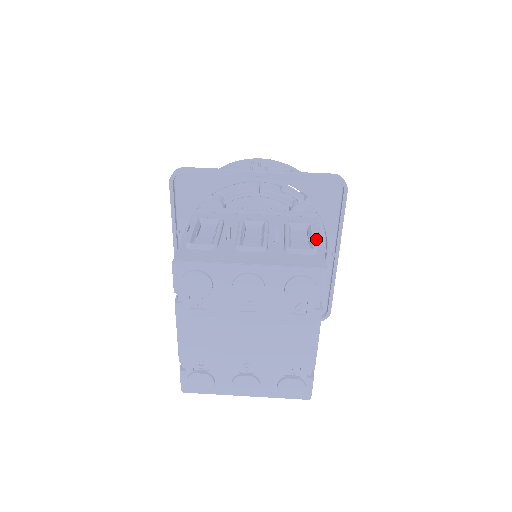
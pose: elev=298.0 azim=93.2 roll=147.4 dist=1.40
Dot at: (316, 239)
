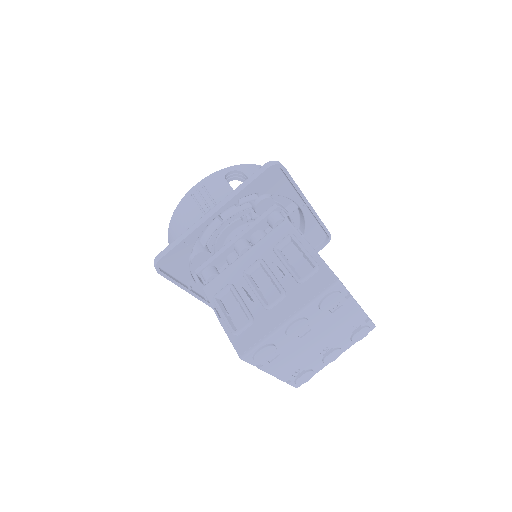
Dot at: (306, 249)
